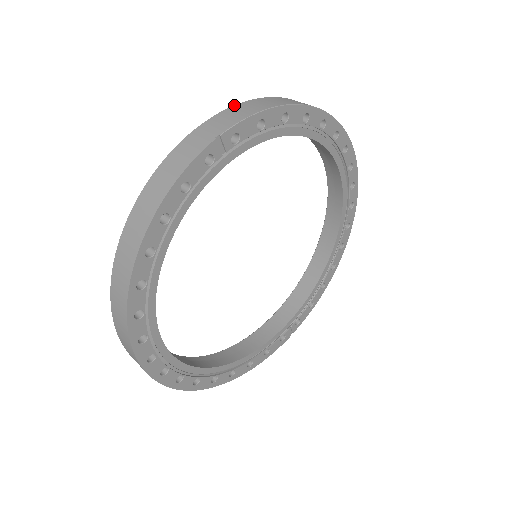
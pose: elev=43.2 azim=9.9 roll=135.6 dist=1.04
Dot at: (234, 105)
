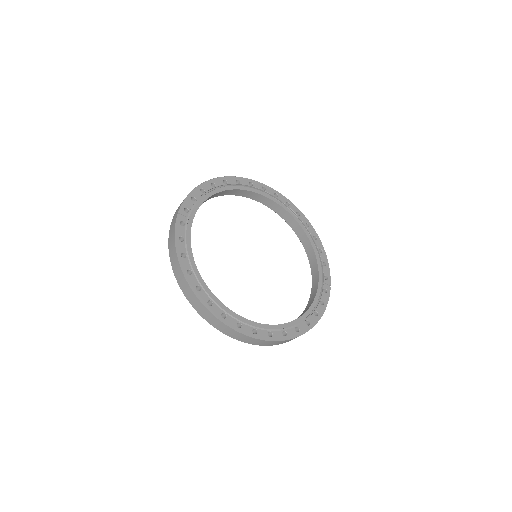
Dot at: occluded
